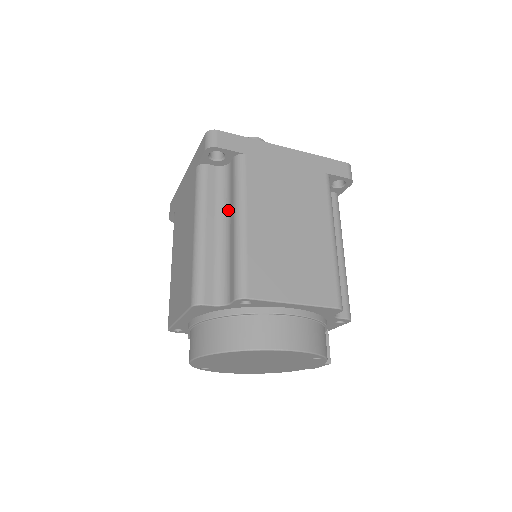
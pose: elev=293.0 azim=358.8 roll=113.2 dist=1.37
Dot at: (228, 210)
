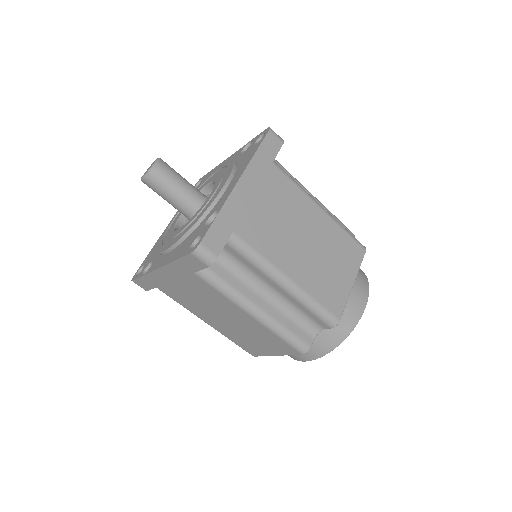
Dot at: (258, 279)
